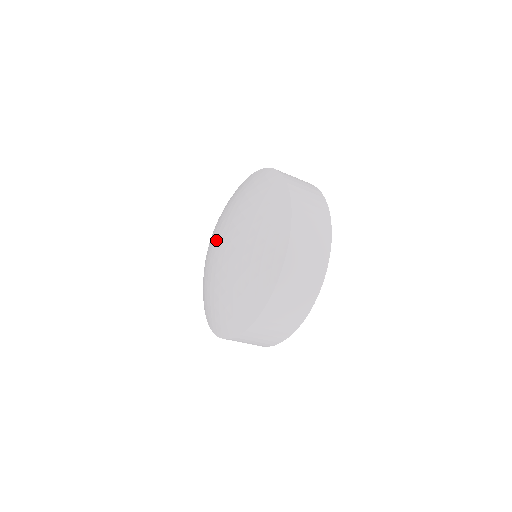
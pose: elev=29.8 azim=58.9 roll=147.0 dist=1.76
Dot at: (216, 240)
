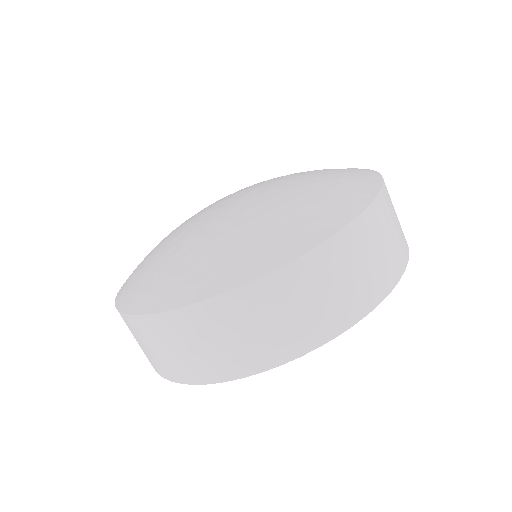
Dot at: occluded
